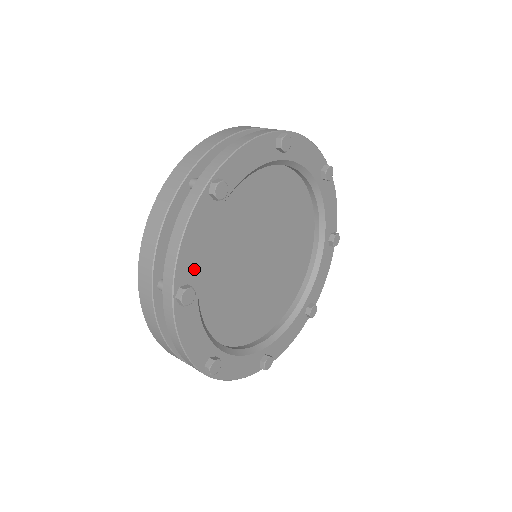
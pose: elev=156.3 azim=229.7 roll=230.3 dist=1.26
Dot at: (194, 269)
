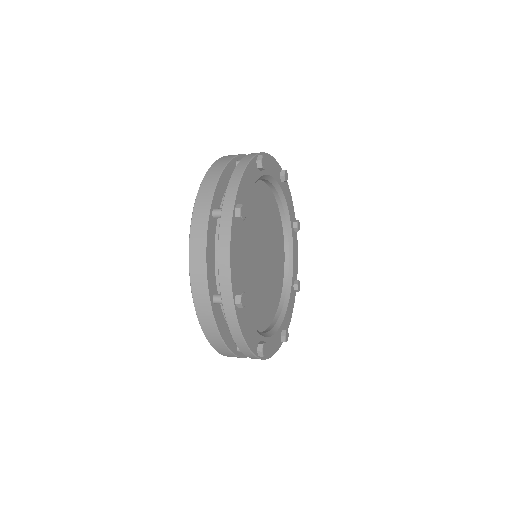
Dot at: (239, 278)
